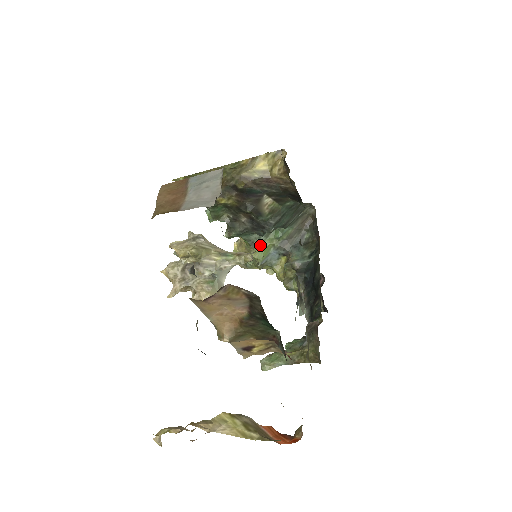
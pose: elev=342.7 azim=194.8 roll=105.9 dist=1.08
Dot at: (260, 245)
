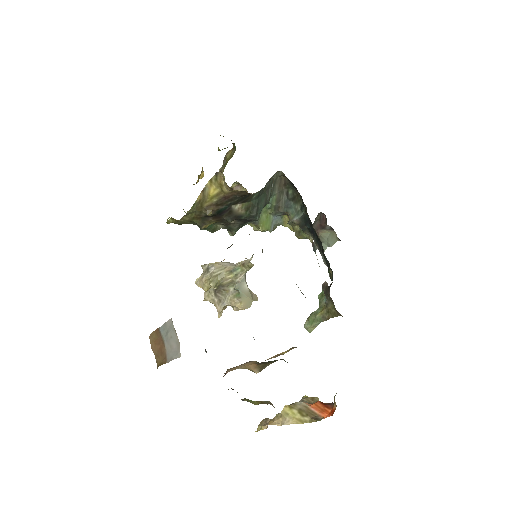
Dot at: (260, 220)
